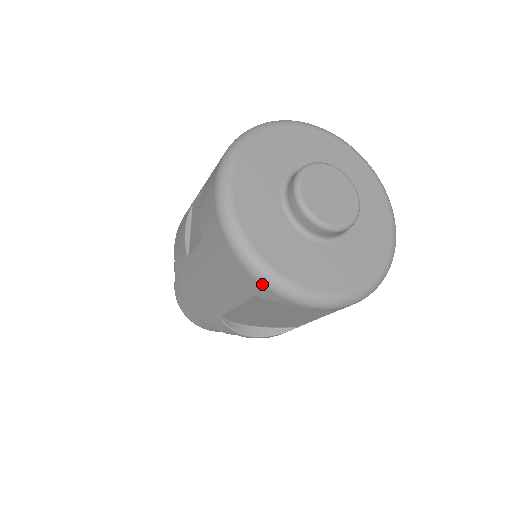
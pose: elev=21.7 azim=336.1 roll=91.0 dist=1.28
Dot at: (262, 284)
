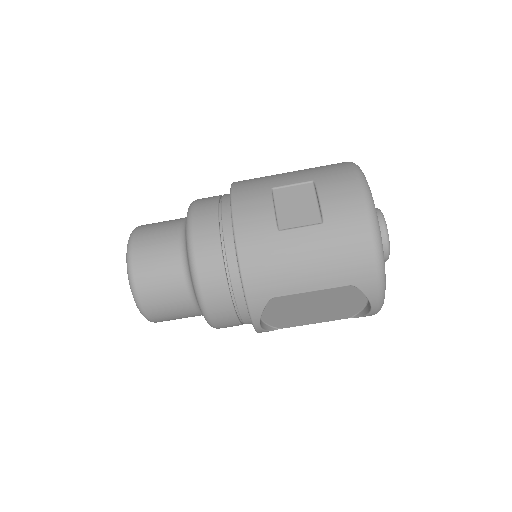
Dot at: (377, 277)
